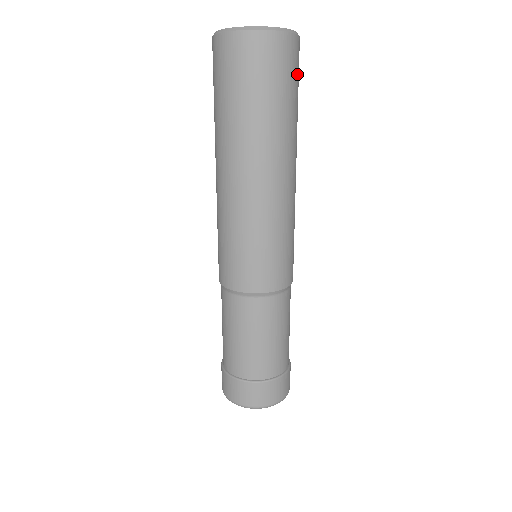
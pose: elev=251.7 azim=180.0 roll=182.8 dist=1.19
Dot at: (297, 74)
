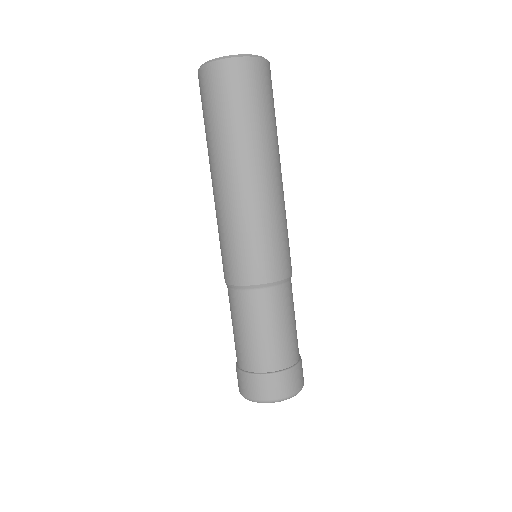
Dot at: occluded
